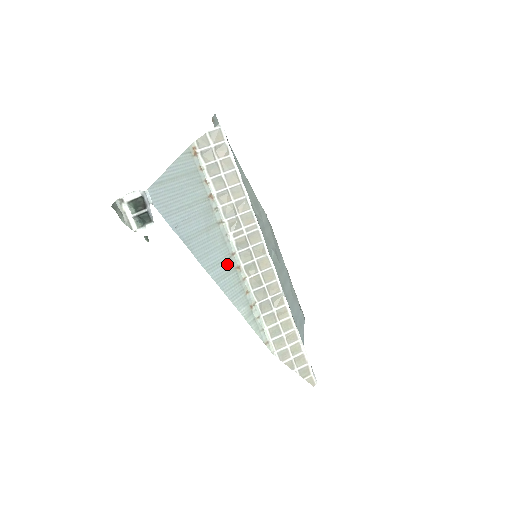
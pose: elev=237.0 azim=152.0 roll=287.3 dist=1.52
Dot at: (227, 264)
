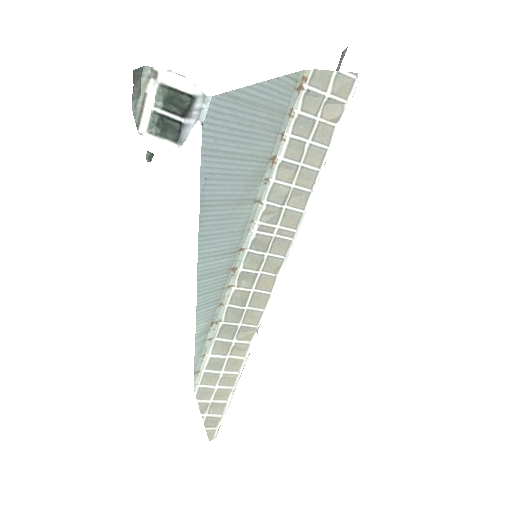
Dot at: (226, 260)
